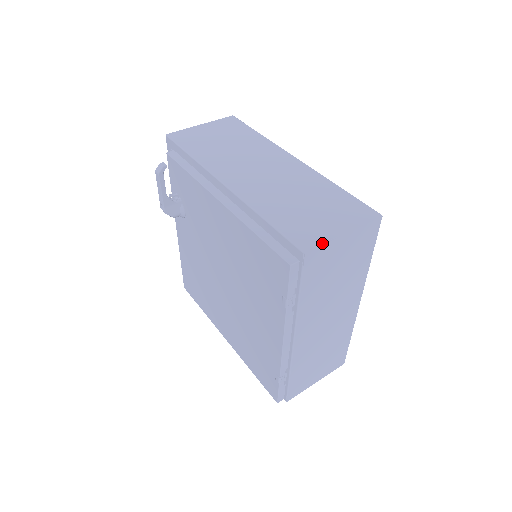
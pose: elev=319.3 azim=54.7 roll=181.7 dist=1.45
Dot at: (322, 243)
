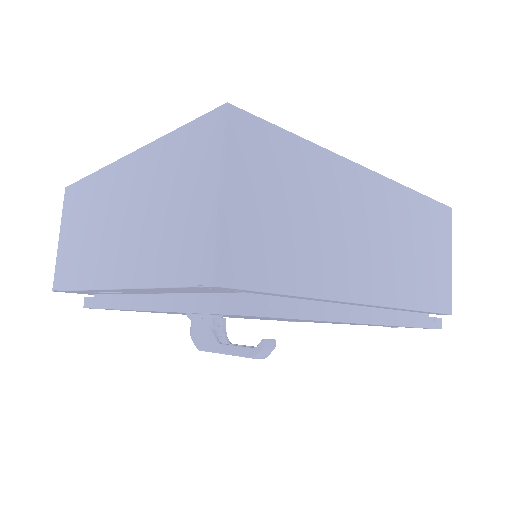
Dot at: occluded
